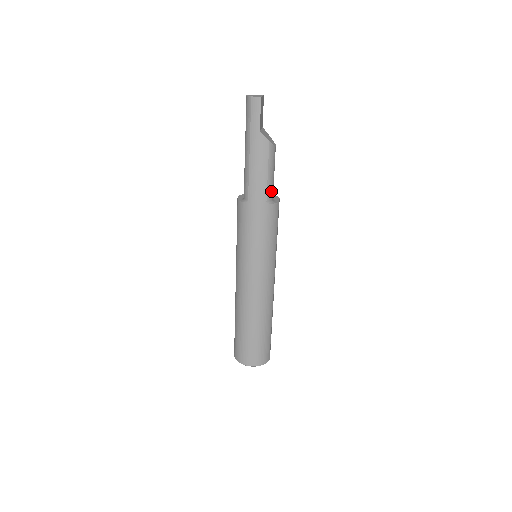
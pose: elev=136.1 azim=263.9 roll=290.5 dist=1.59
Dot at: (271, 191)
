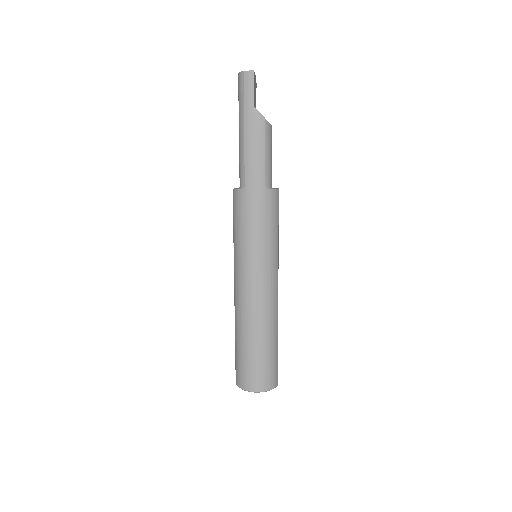
Dot at: (269, 175)
